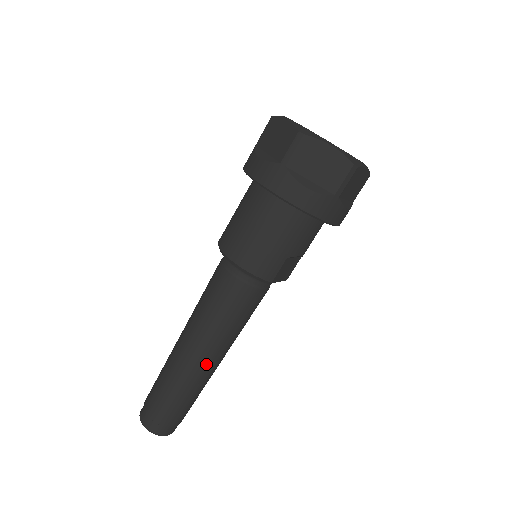
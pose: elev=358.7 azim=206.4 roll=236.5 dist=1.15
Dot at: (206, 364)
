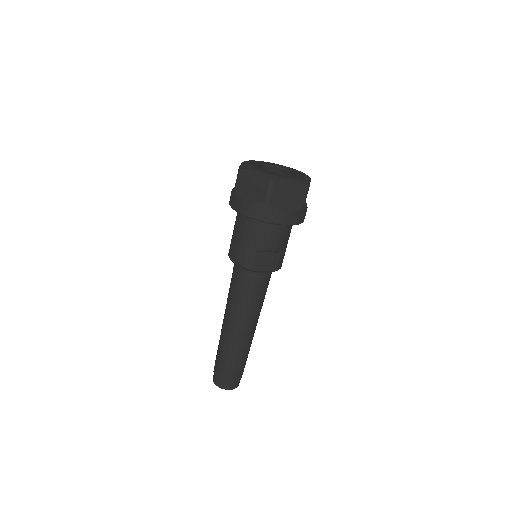
Dot at: (234, 333)
